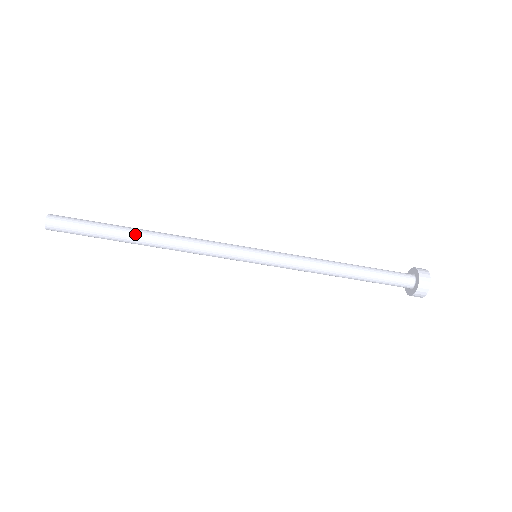
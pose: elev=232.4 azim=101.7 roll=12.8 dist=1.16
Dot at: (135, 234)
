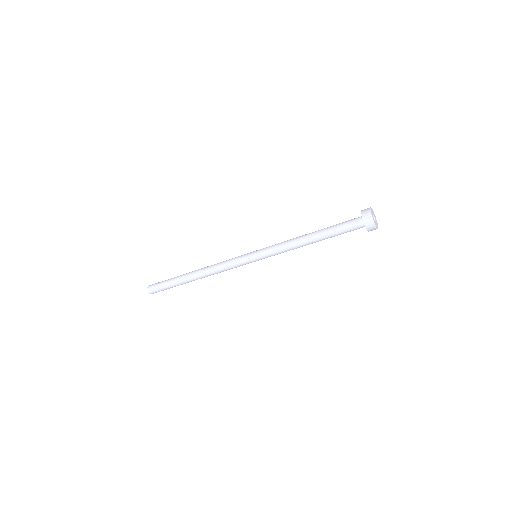
Dot at: (188, 276)
